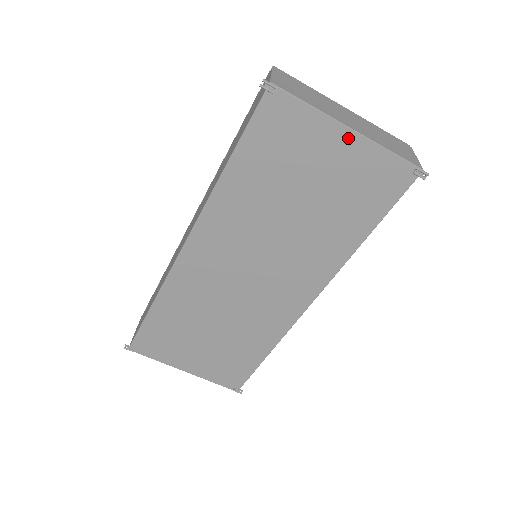
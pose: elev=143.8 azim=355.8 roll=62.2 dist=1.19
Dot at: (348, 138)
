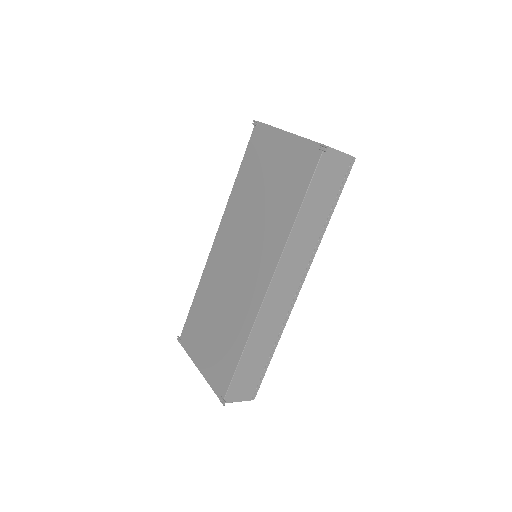
Dot at: (286, 138)
